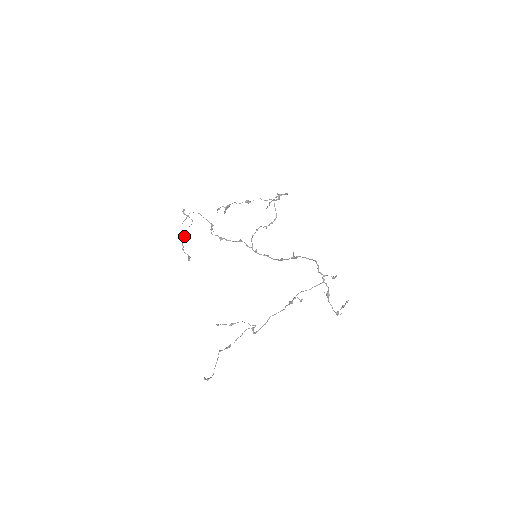
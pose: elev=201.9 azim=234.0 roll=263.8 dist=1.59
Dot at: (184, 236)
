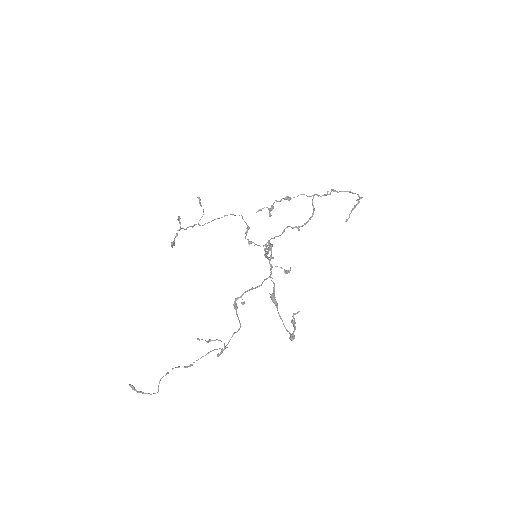
Dot at: (179, 222)
